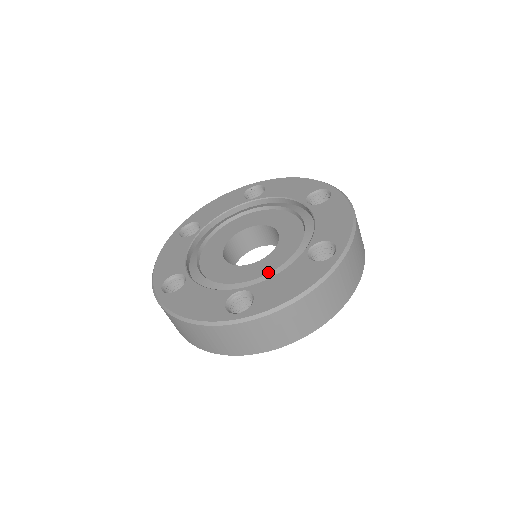
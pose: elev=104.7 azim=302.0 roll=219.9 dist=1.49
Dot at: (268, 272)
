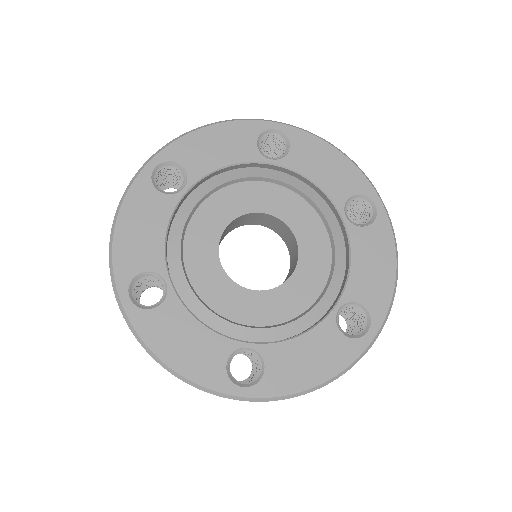
Dot at: (280, 317)
